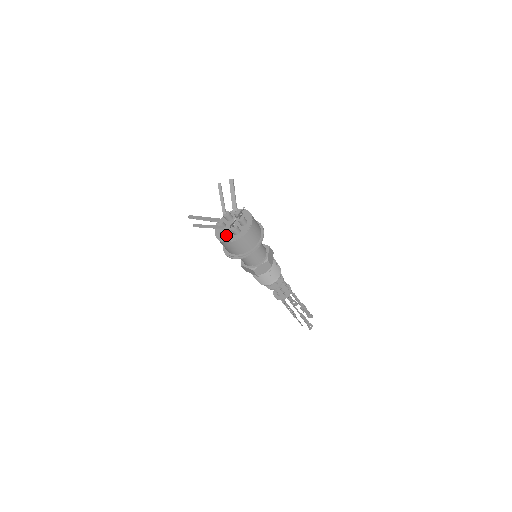
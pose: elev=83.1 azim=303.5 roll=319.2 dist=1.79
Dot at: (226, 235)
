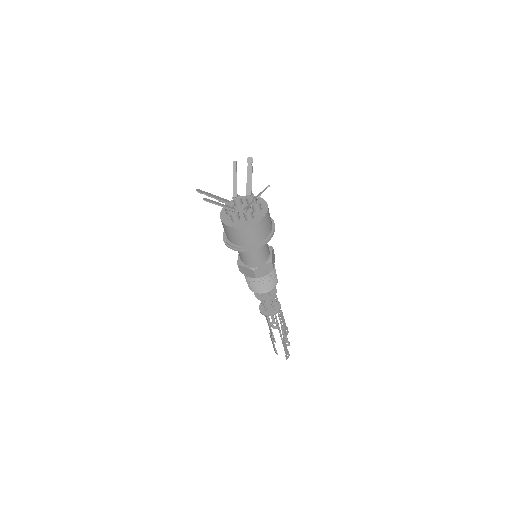
Dot at: (236, 219)
